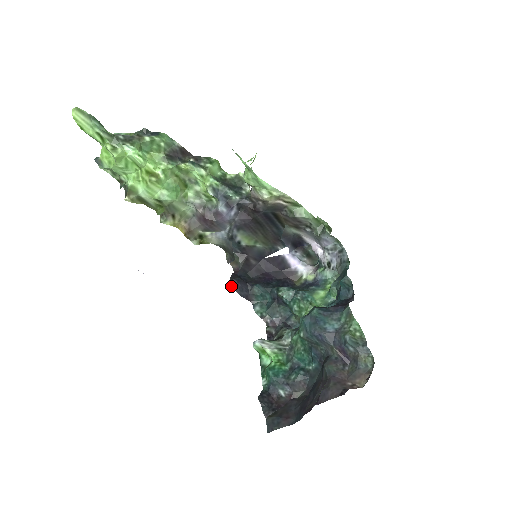
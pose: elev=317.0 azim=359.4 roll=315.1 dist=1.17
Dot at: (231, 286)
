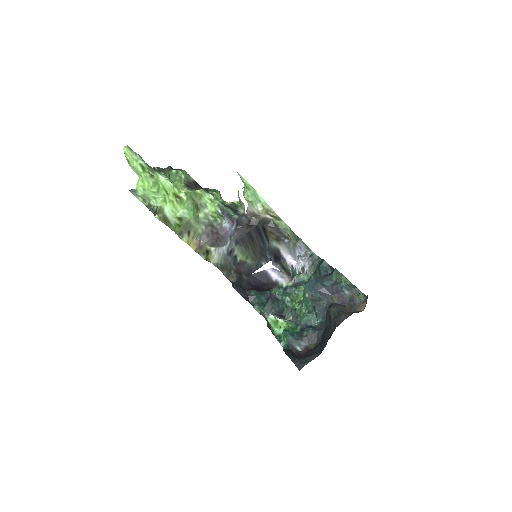
Dot at: (235, 289)
